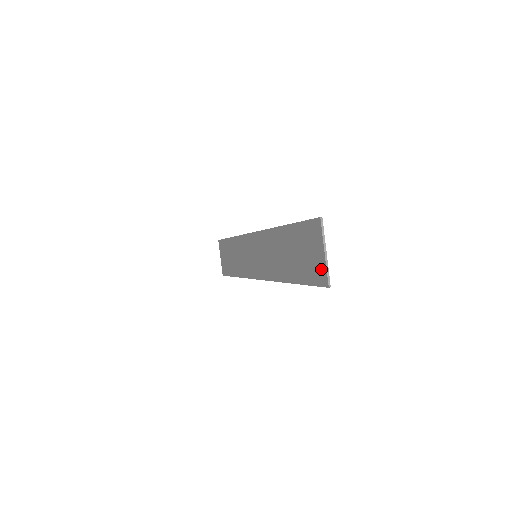
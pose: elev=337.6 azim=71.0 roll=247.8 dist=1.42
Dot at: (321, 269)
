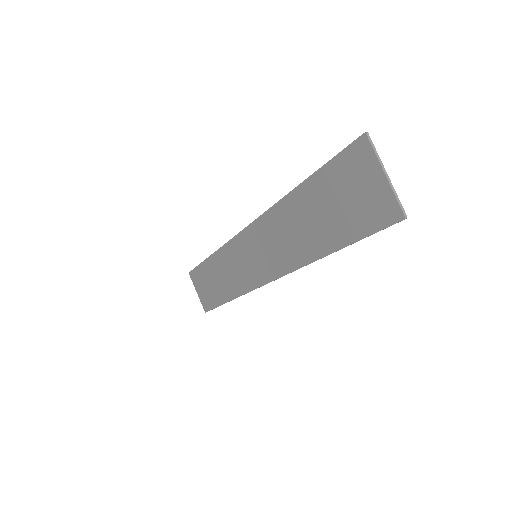
Dot at: (384, 201)
